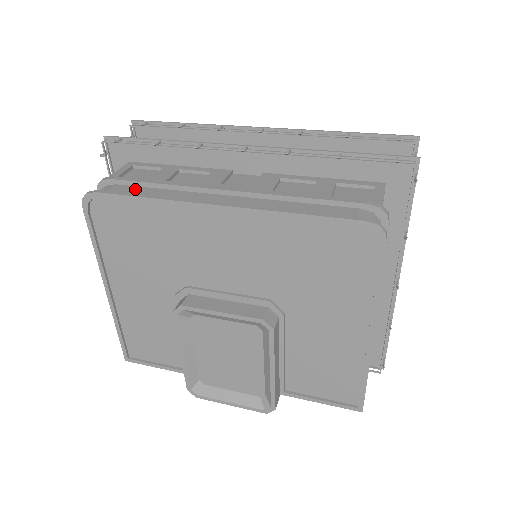
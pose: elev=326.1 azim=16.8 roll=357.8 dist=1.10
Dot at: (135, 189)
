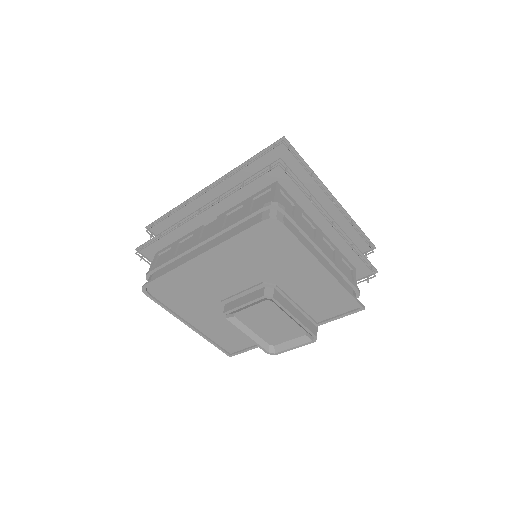
Dot at: (162, 270)
